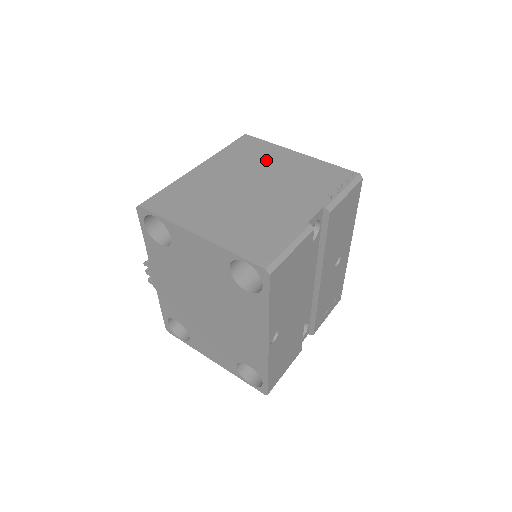
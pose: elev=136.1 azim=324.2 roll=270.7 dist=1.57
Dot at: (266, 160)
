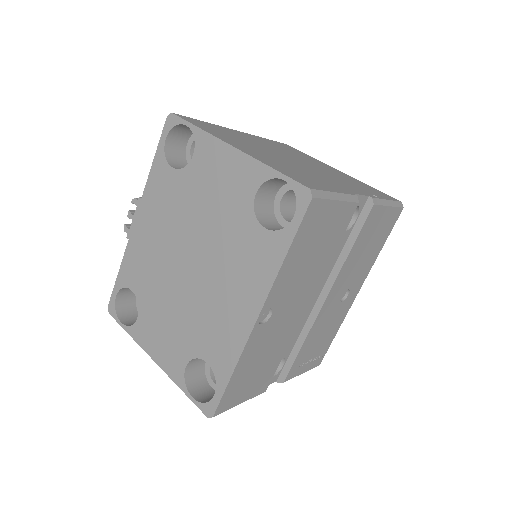
Dot at: (308, 159)
